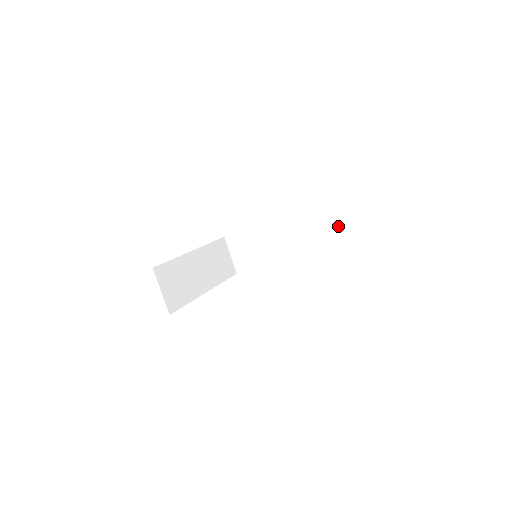
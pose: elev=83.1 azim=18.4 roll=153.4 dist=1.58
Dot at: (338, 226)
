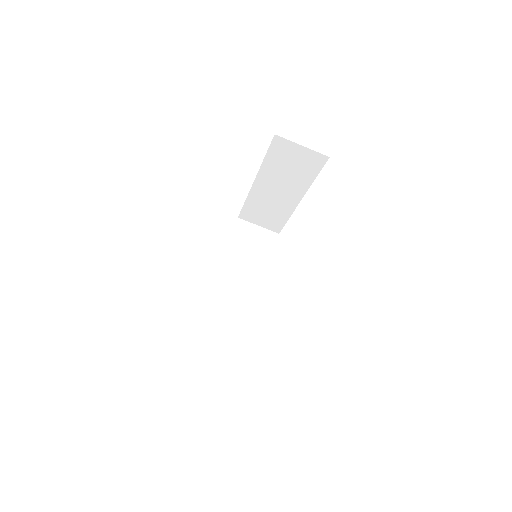
Dot at: (303, 147)
